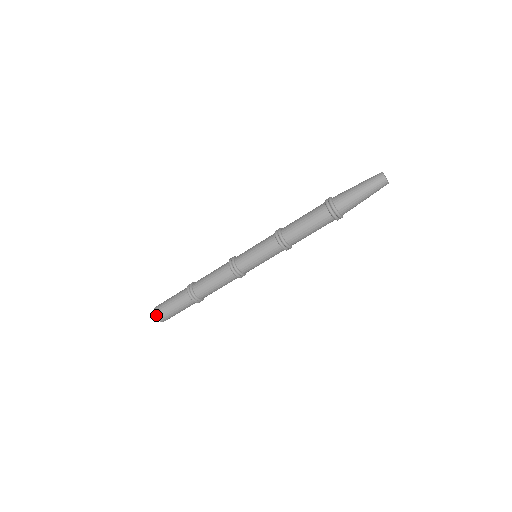
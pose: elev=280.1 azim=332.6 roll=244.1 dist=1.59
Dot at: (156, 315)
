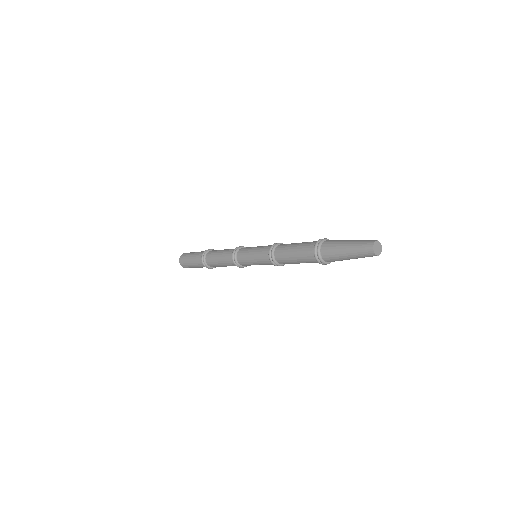
Dot at: (182, 265)
